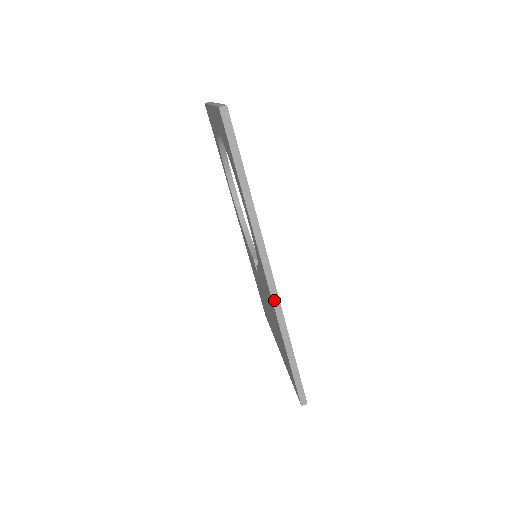
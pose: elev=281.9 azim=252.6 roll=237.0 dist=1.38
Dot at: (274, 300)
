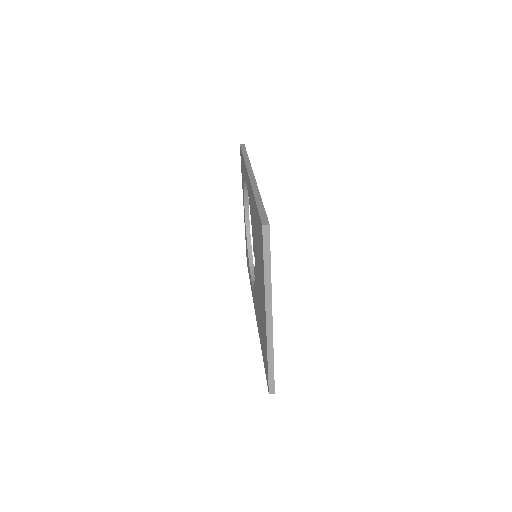
Dot at: (251, 181)
